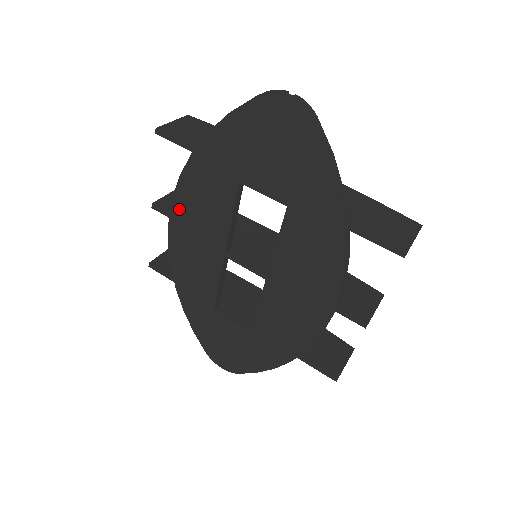
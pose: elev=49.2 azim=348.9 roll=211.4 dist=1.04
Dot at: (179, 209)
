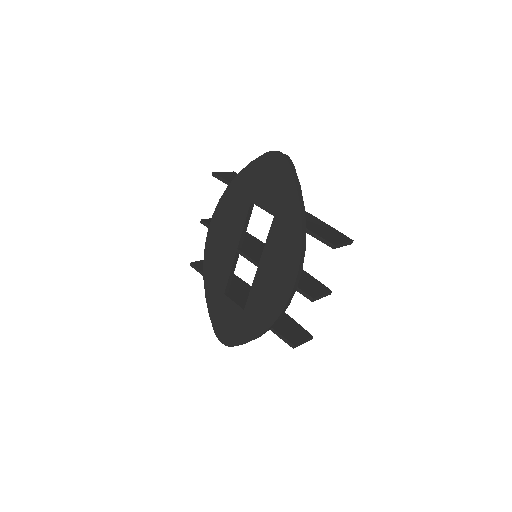
Dot at: (216, 221)
